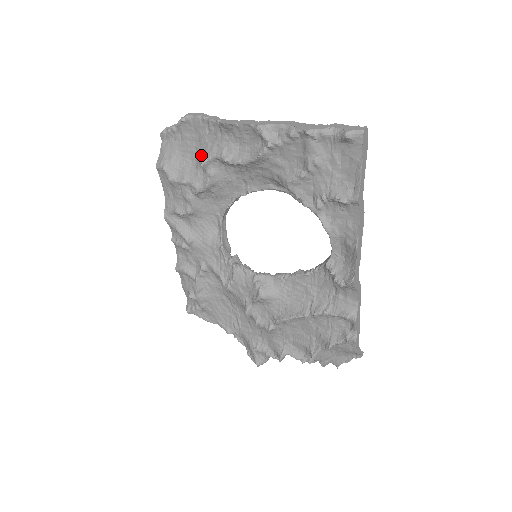
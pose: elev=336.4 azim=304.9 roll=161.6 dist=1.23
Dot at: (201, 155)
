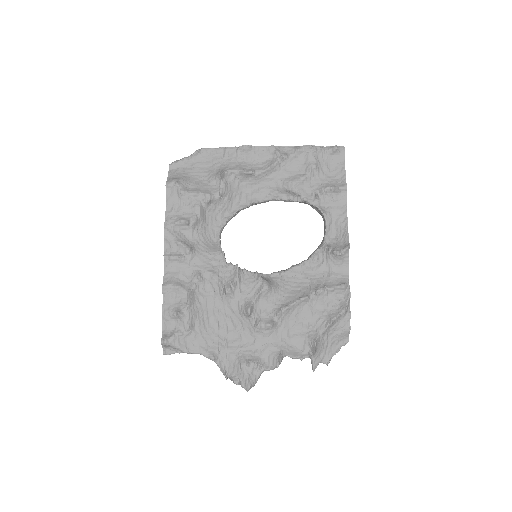
Dot at: (215, 173)
